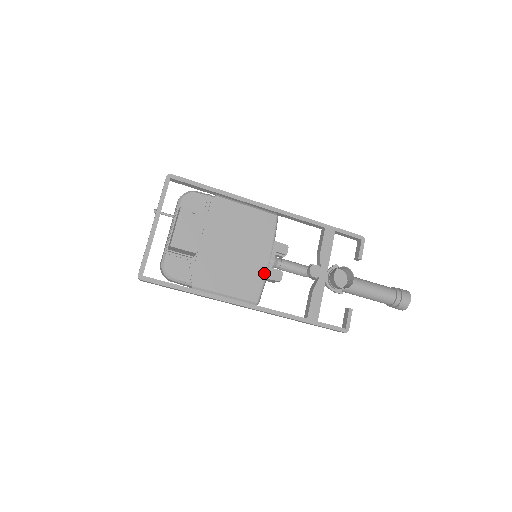
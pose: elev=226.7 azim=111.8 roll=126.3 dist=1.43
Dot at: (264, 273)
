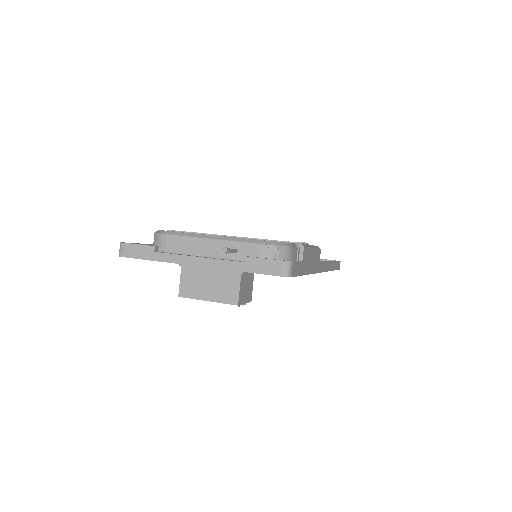
Dot at: occluded
